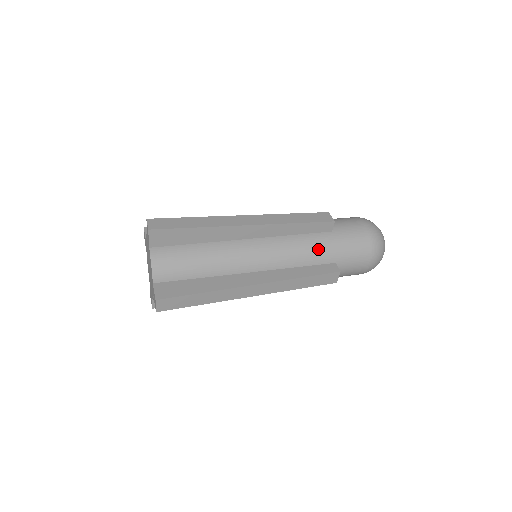
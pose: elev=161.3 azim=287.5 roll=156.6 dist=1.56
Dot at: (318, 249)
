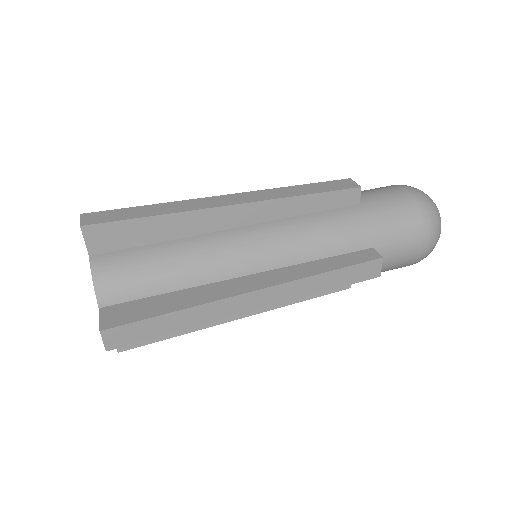
Dot at: occluded
